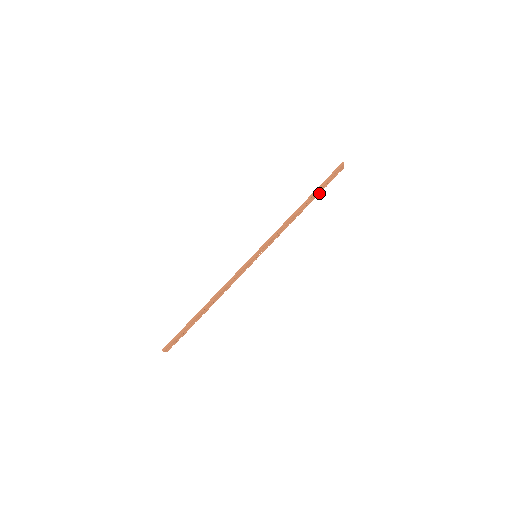
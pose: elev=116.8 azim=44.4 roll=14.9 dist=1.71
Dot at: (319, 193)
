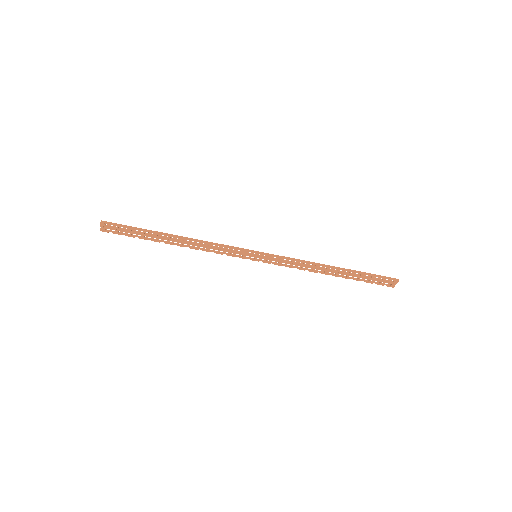
Dot at: (355, 279)
